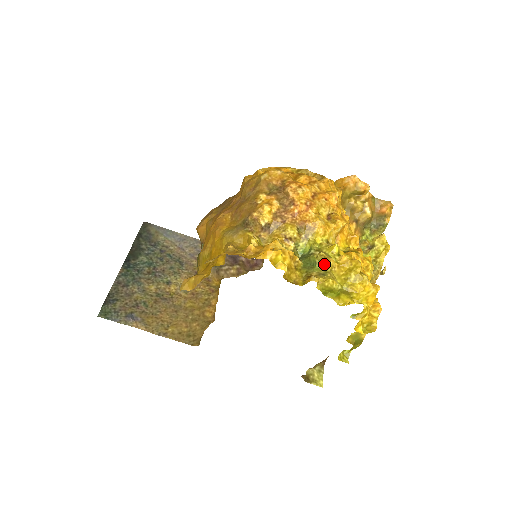
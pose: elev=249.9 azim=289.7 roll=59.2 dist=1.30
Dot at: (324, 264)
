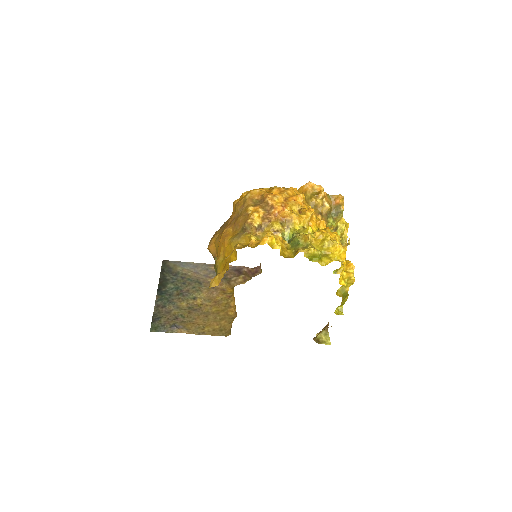
Dot at: (305, 240)
